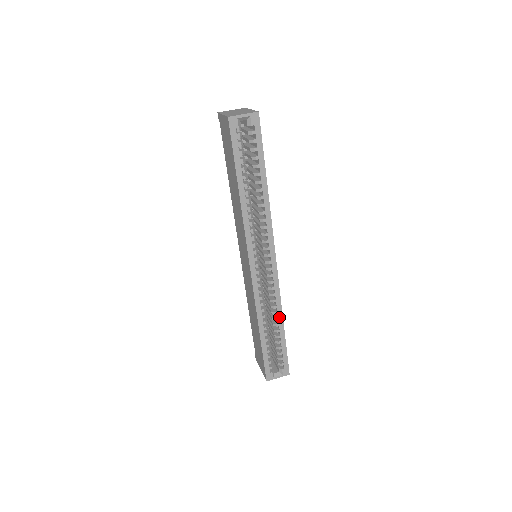
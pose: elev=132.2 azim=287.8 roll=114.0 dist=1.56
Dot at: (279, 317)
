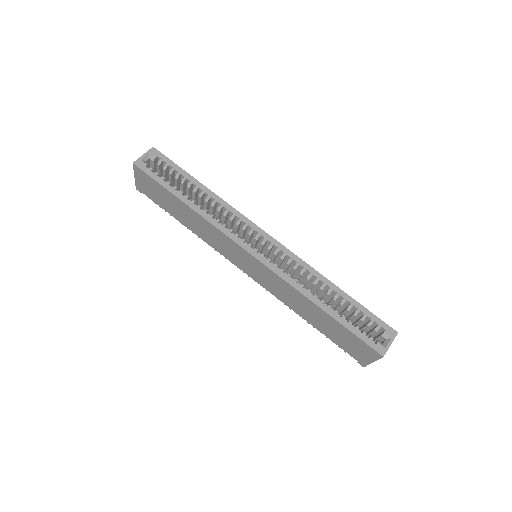
Dot at: (324, 282)
